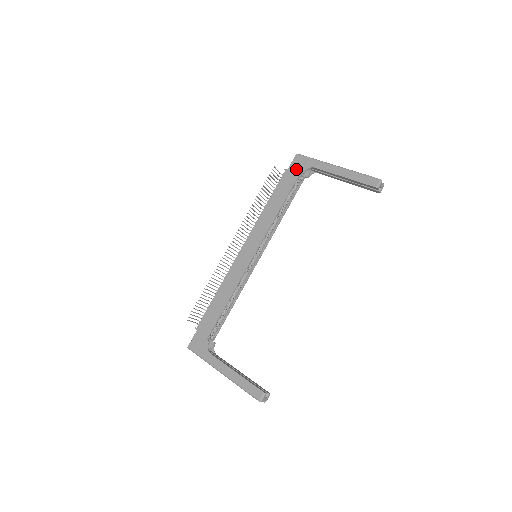
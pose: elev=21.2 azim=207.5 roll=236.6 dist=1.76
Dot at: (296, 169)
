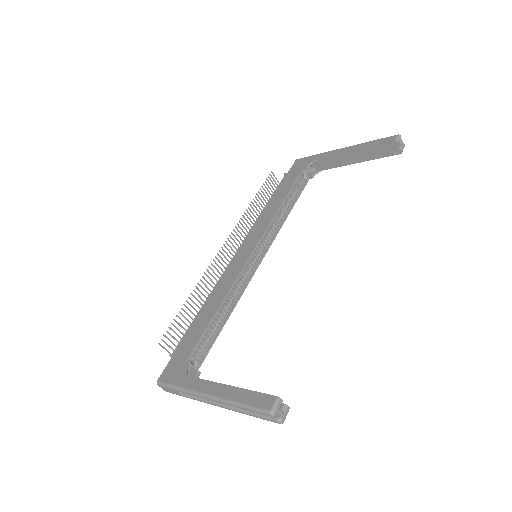
Dot at: (297, 168)
